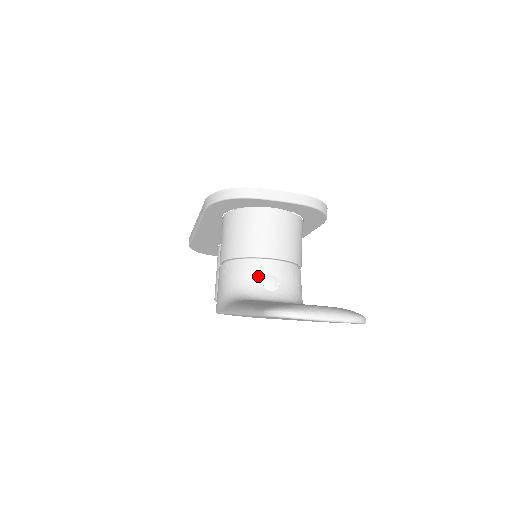
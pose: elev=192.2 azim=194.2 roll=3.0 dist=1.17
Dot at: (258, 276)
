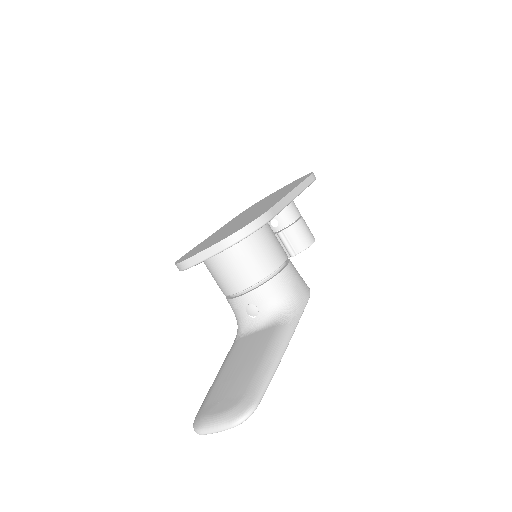
Dot at: (241, 309)
